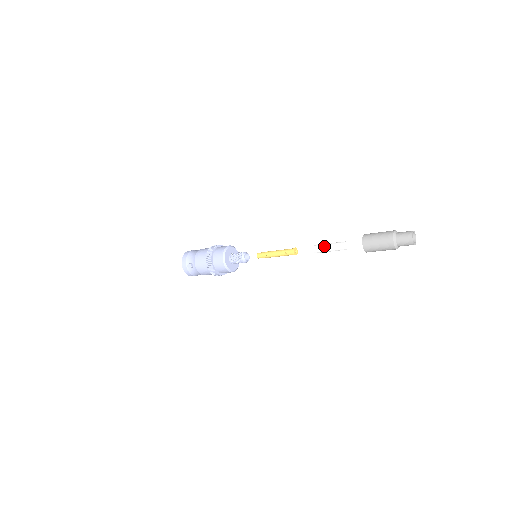
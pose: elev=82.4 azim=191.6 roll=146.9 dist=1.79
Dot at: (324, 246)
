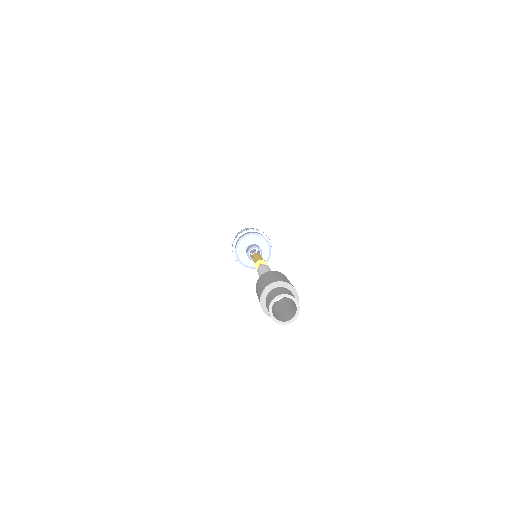
Dot at: (259, 270)
